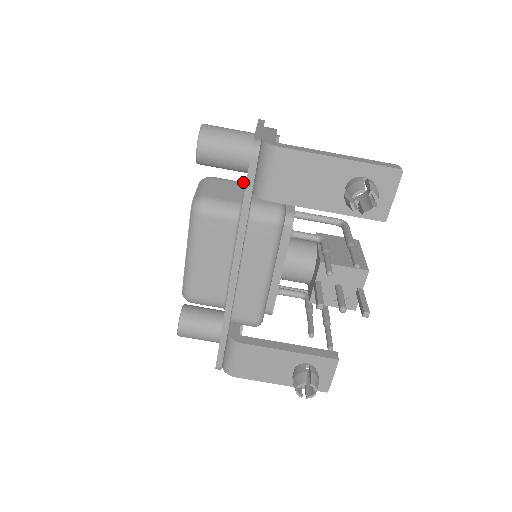
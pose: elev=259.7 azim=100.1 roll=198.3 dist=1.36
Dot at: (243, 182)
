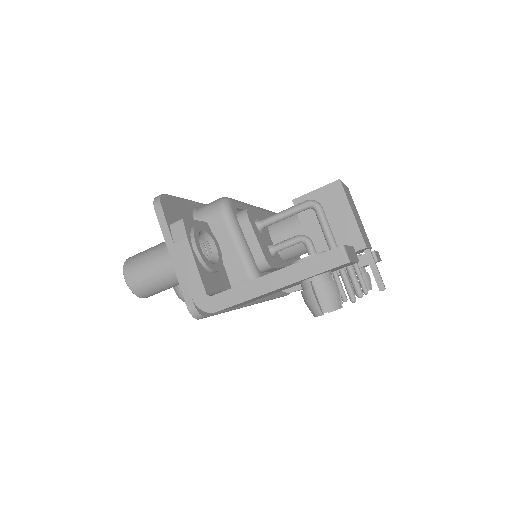
Dot at: occluded
